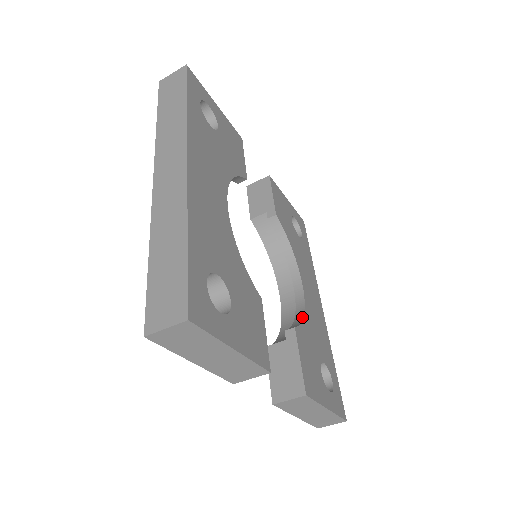
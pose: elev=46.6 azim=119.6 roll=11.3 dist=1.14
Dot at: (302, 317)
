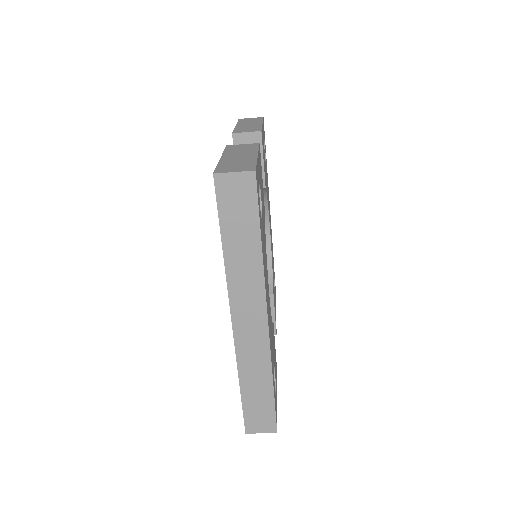
Dot at: (271, 267)
